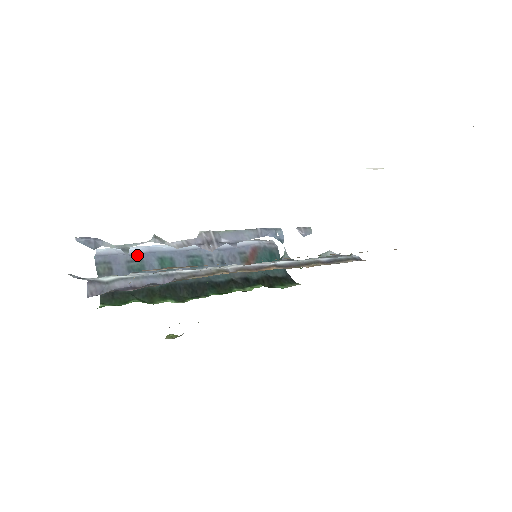
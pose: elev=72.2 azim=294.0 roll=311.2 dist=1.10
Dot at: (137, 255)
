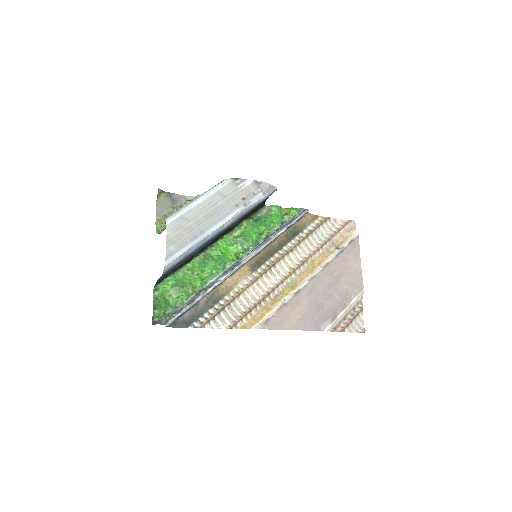
Dot at: occluded
